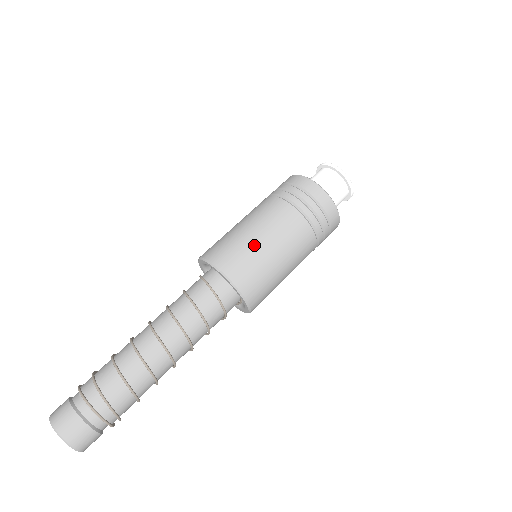
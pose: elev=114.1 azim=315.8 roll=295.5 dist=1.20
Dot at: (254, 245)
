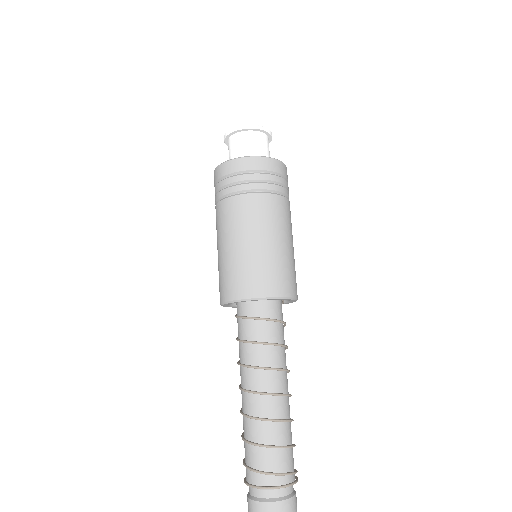
Dot at: (236, 256)
